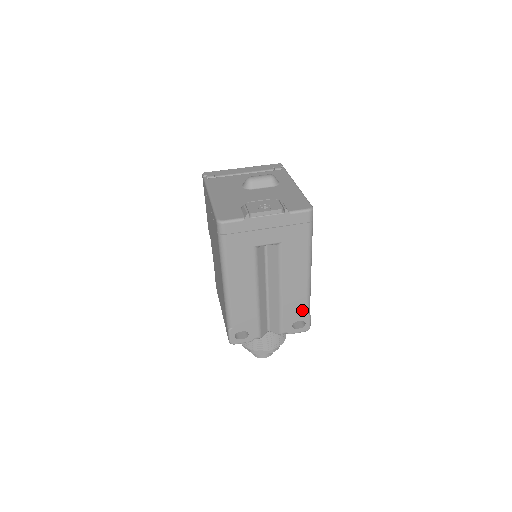
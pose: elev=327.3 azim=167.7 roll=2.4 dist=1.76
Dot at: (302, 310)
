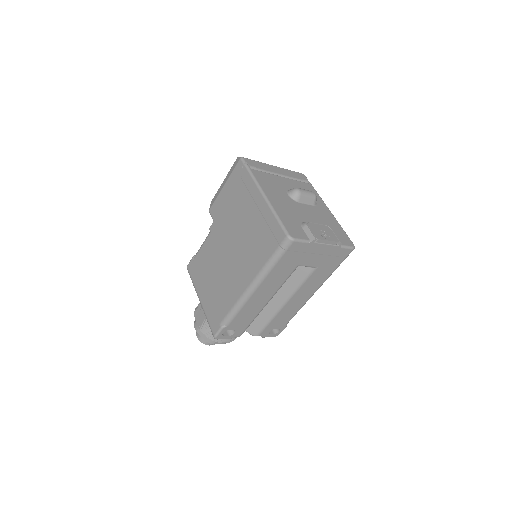
Dot at: (286, 321)
